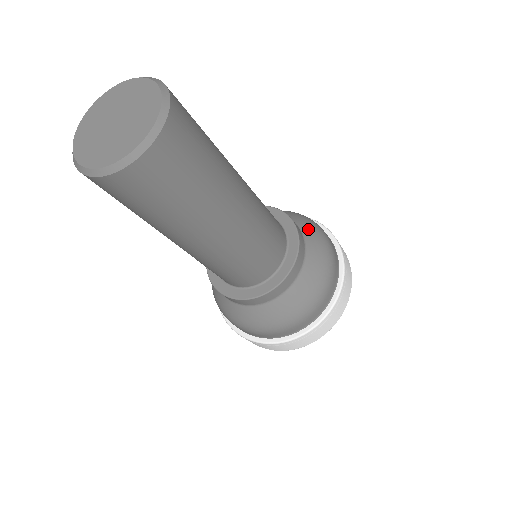
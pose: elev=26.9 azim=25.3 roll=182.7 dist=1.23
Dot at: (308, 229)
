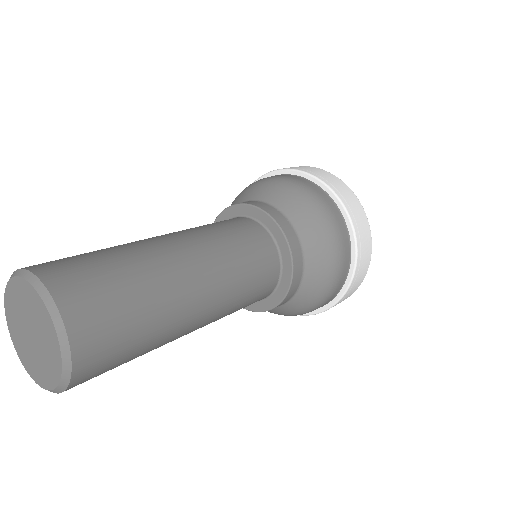
Dot at: (312, 240)
